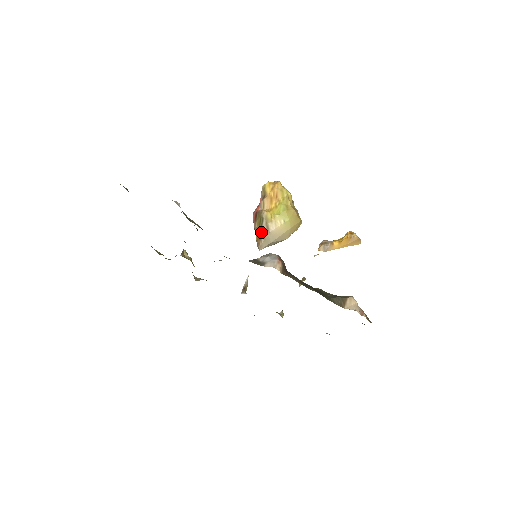
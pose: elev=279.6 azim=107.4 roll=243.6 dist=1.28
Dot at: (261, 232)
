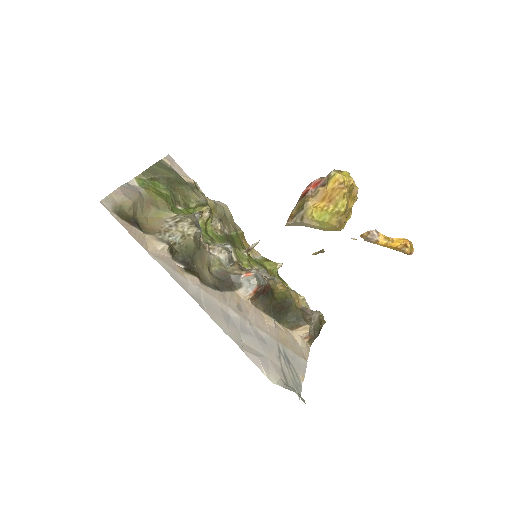
Dot at: (295, 215)
